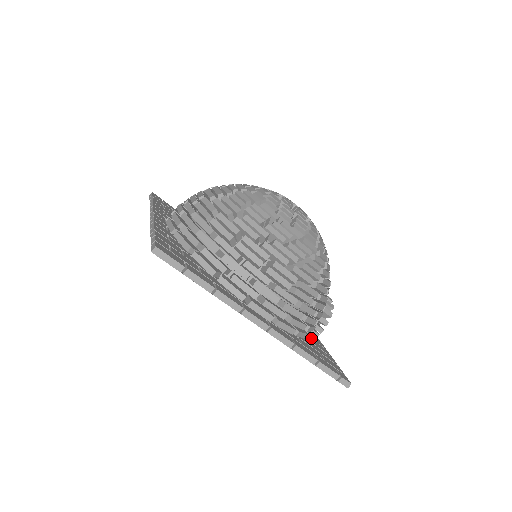
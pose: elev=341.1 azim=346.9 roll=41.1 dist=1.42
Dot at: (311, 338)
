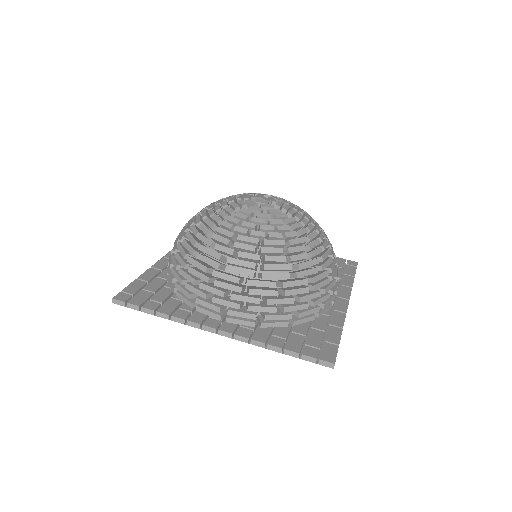
Dot at: occluded
